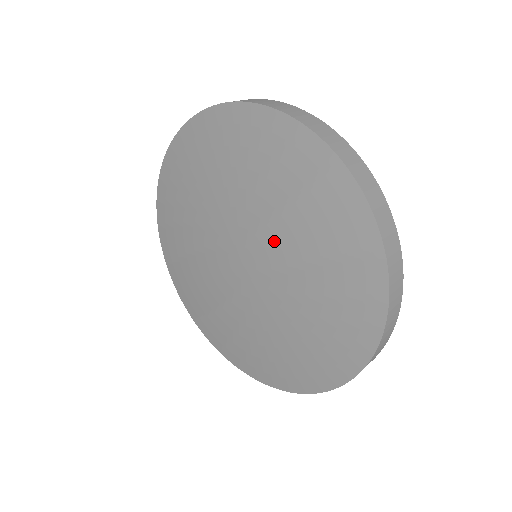
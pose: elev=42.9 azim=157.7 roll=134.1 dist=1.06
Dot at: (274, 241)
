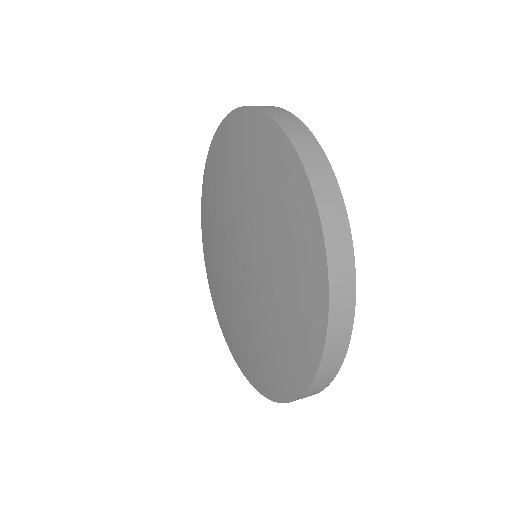
Dot at: (260, 285)
